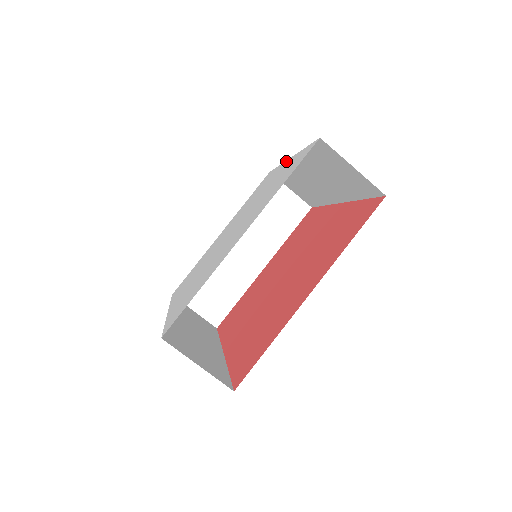
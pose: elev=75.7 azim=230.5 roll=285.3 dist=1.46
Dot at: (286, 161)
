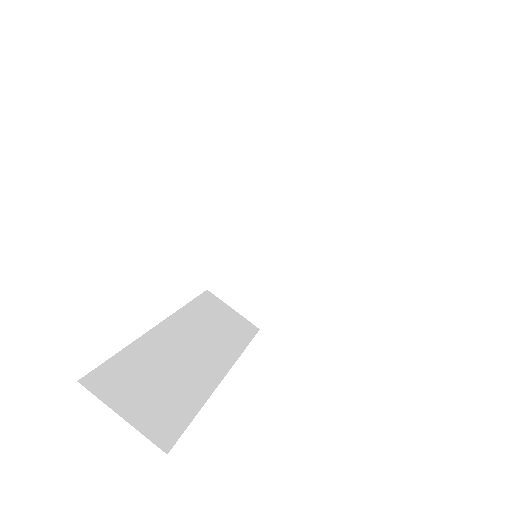
Dot at: occluded
